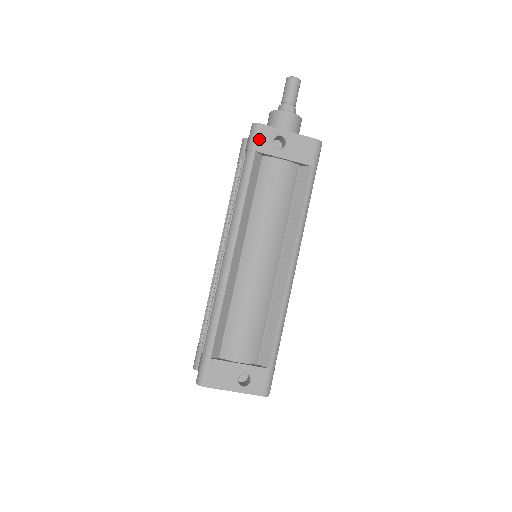
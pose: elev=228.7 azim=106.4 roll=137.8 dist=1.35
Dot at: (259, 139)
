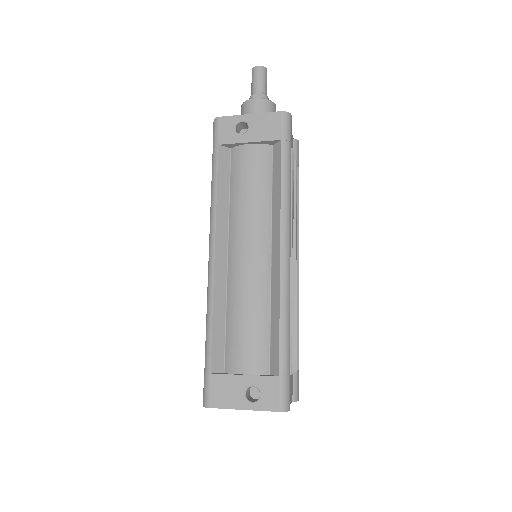
Dot at: (220, 132)
